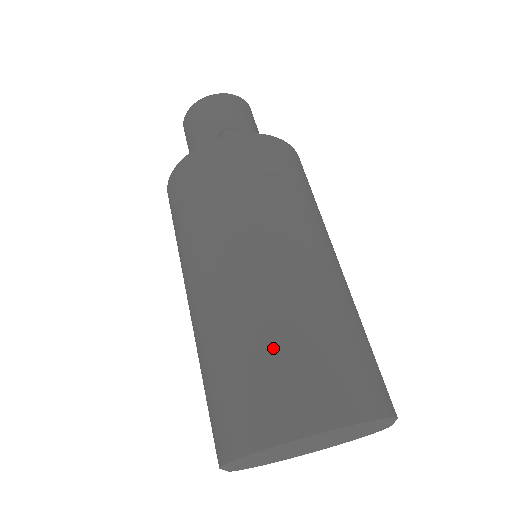
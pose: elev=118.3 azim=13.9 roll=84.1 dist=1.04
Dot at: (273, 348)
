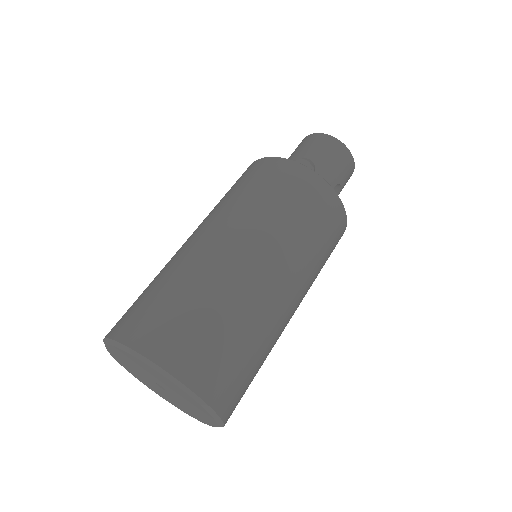
Dot at: (164, 289)
